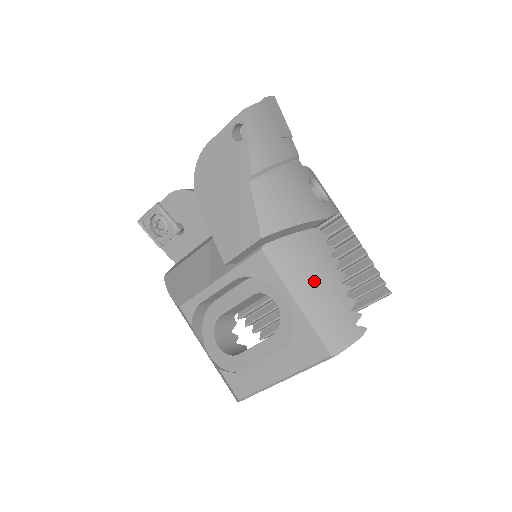
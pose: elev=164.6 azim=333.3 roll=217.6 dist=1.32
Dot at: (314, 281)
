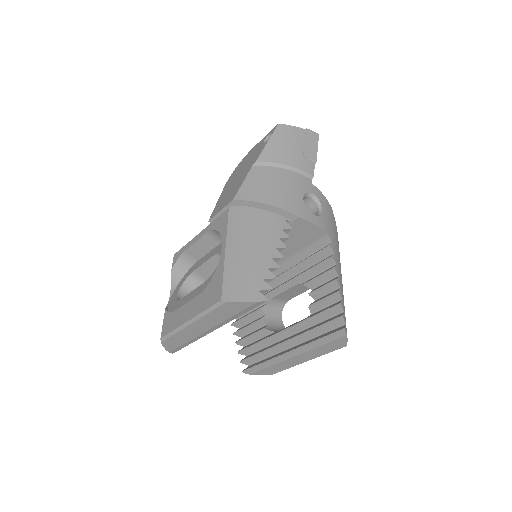
Dot at: (250, 244)
